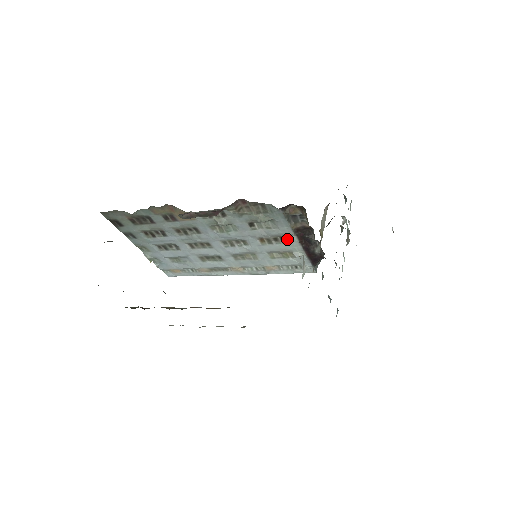
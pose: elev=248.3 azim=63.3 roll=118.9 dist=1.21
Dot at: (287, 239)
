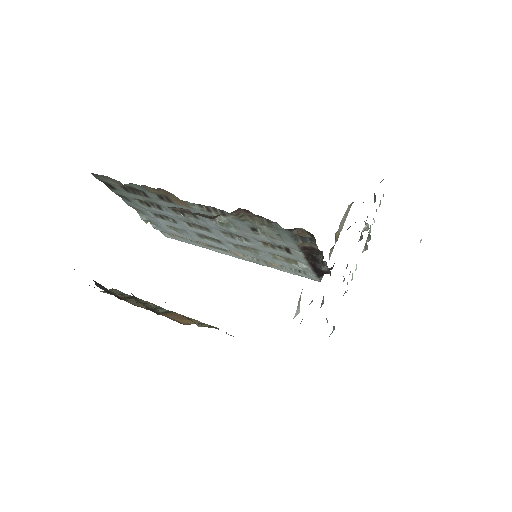
Dot at: (292, 251)
